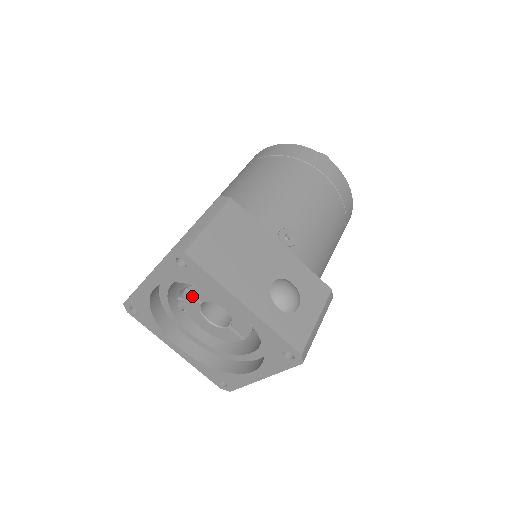
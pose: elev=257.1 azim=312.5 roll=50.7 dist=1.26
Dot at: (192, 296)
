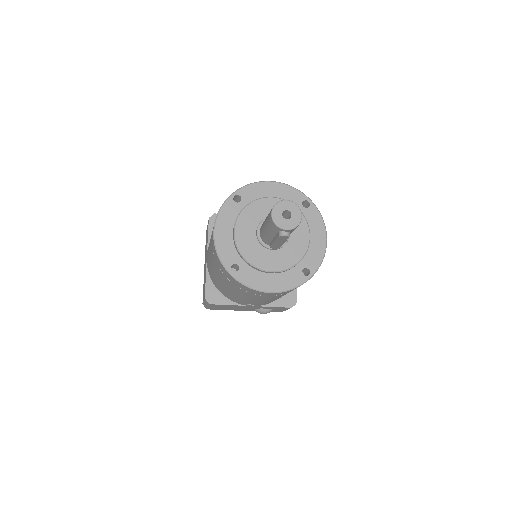
Dot at: occluded
